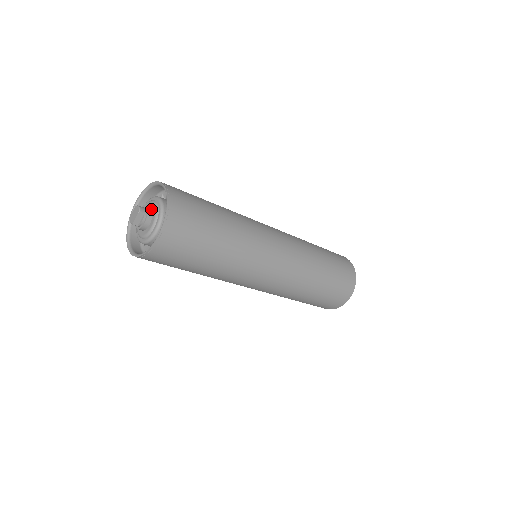
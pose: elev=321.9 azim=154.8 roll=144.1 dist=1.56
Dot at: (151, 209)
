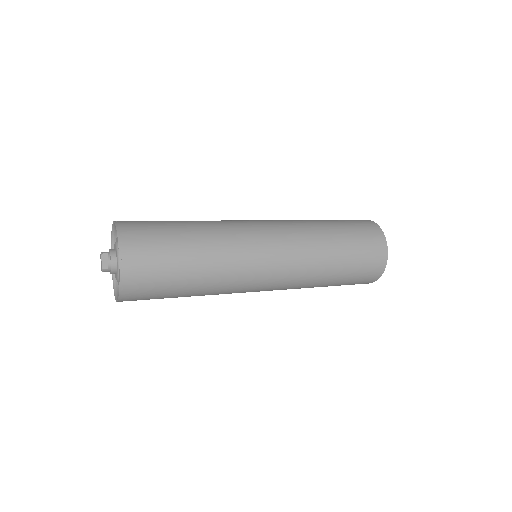
Dot at: (114, 249)
